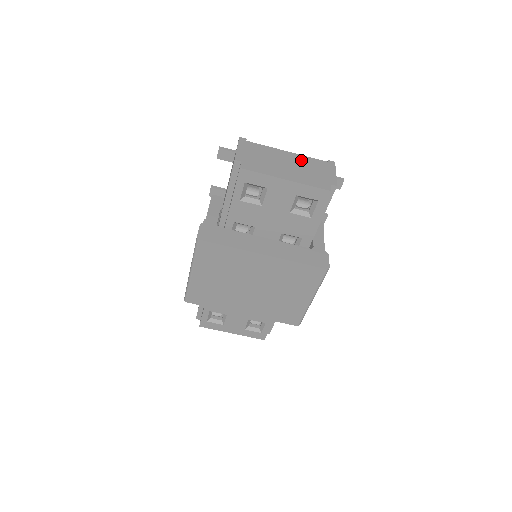
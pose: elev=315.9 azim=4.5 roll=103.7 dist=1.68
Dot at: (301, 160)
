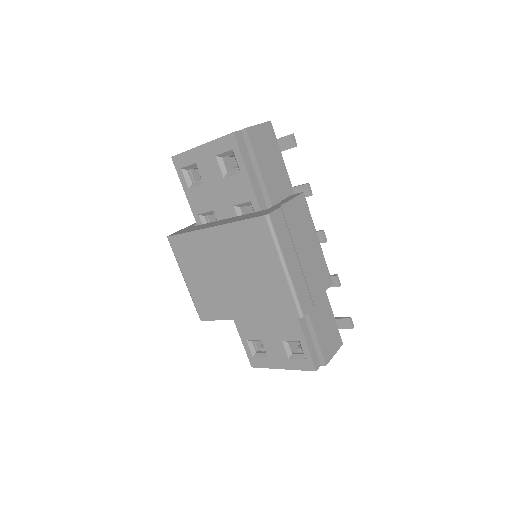
Dot at: occluded
